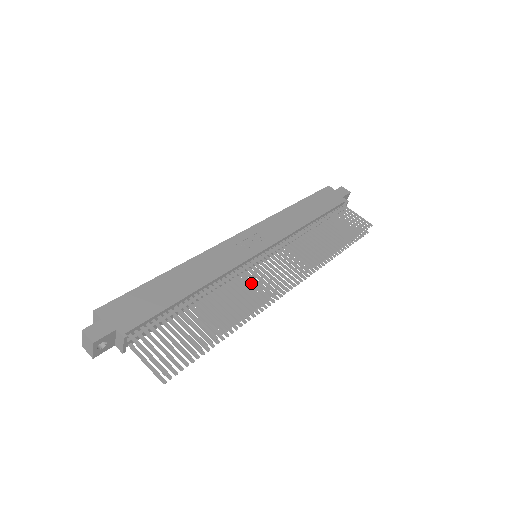
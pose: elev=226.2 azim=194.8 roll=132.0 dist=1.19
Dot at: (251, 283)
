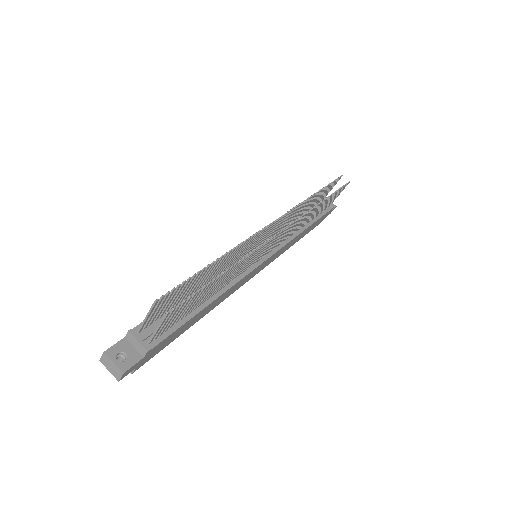
Dot at: (241, 251)
